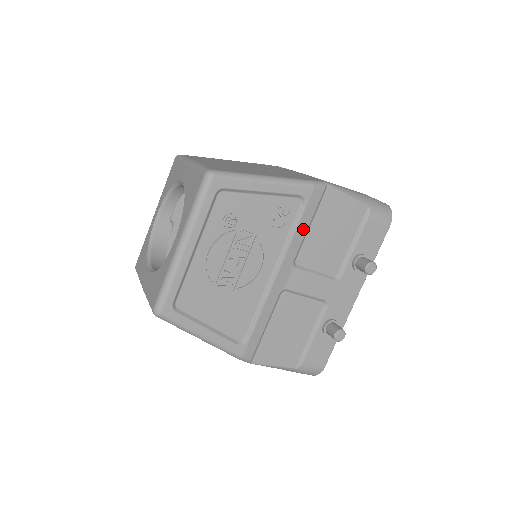
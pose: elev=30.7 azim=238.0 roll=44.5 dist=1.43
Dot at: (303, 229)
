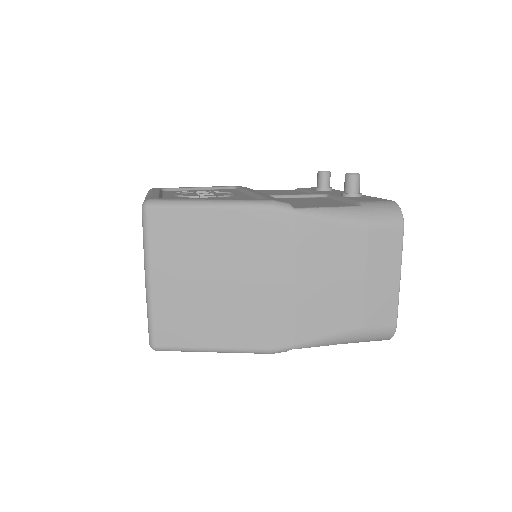
Dot at: occluded
